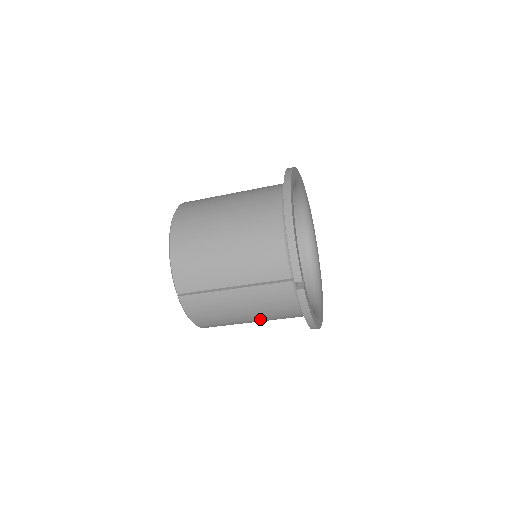
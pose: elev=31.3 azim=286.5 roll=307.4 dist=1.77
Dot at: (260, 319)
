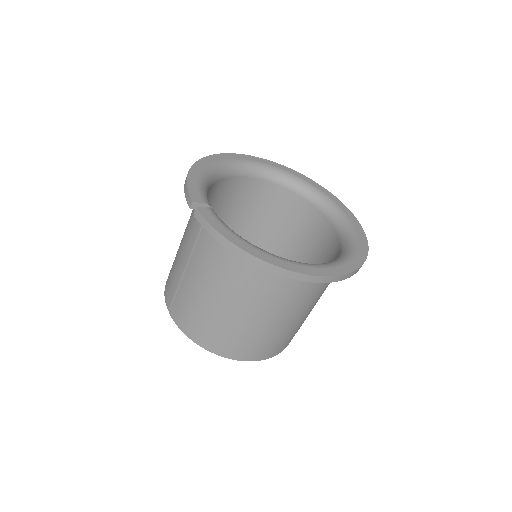
Dot at: (235, 300)
